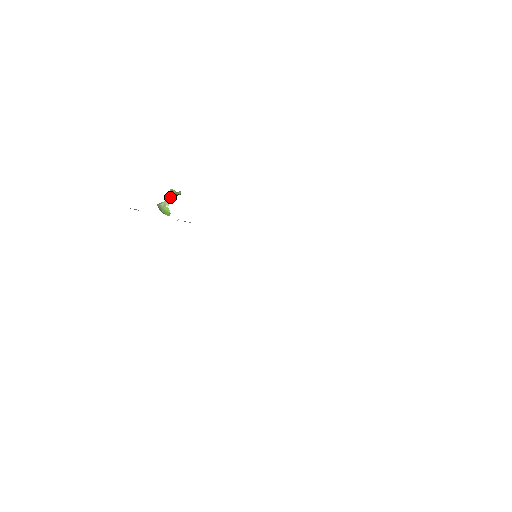
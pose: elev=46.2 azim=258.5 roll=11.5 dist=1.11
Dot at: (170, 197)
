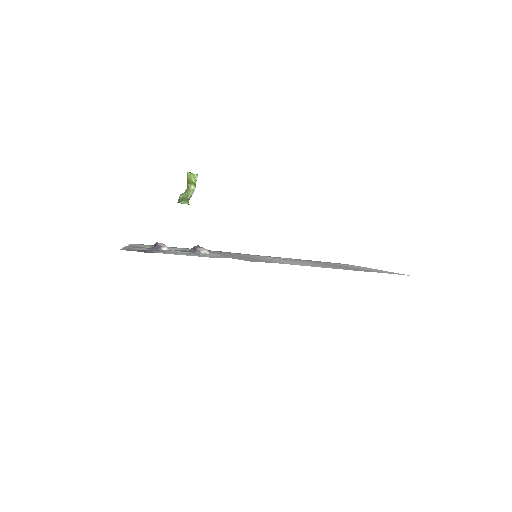
Dot at: (188, 198)
